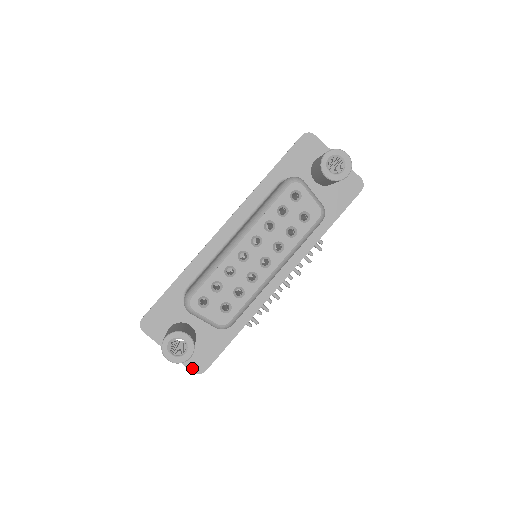
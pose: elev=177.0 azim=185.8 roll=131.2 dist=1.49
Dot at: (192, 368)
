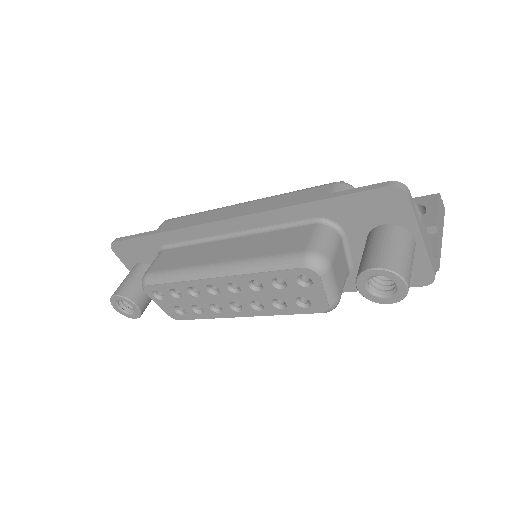
Dot at: occluded
